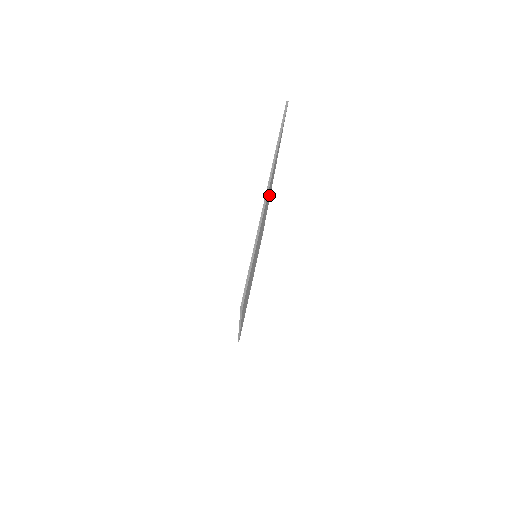
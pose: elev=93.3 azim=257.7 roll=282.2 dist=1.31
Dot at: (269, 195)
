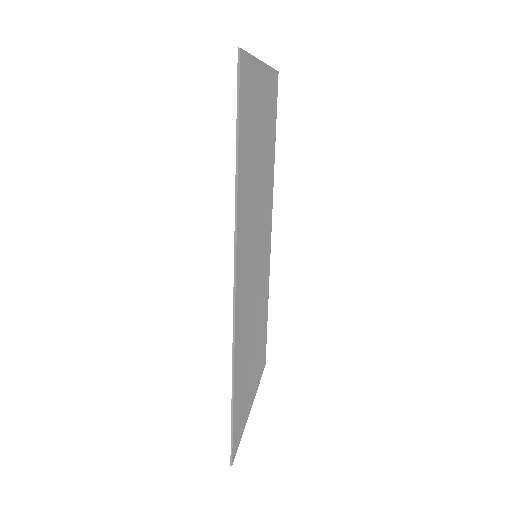
Dot at: (268, 187)
